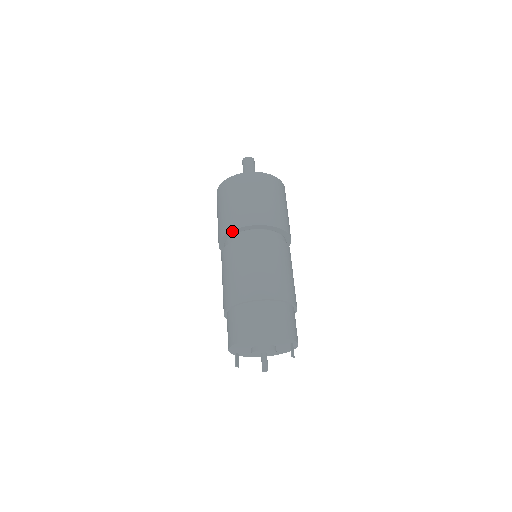
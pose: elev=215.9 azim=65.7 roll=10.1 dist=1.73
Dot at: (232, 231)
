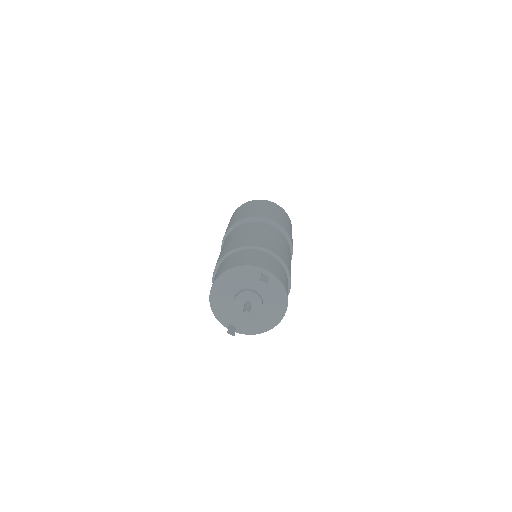
Dot at: (223, 241)
